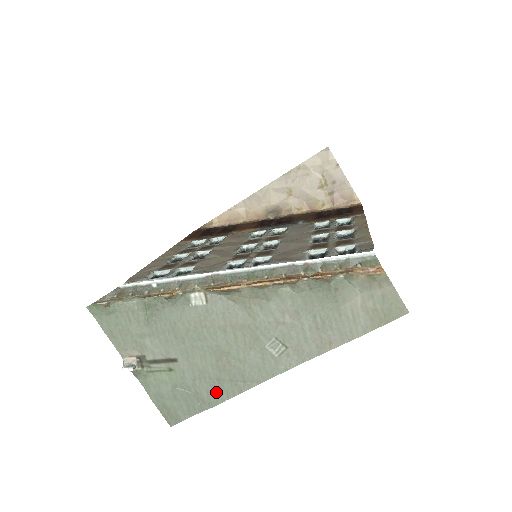
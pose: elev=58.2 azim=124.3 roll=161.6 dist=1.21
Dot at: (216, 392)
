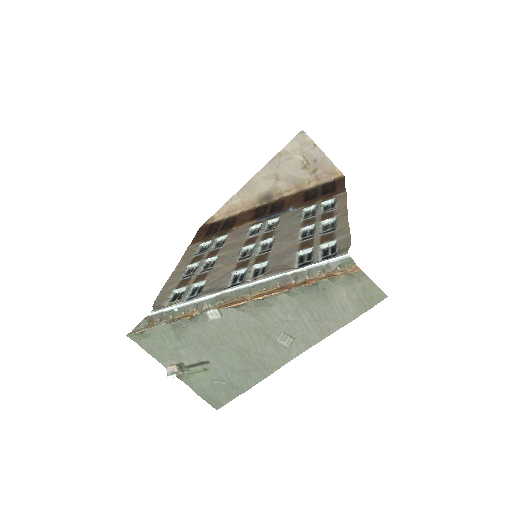
Dot at: (246, 380)
